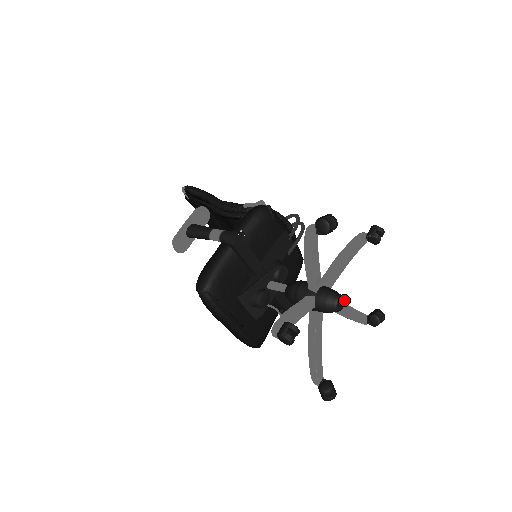
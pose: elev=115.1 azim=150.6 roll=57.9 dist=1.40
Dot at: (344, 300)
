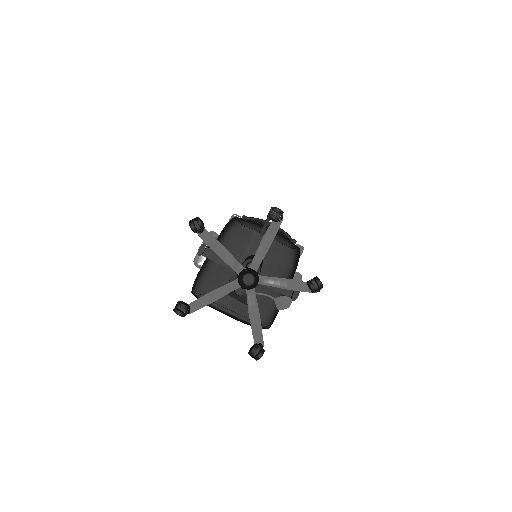
Dot at: (253, 276)
